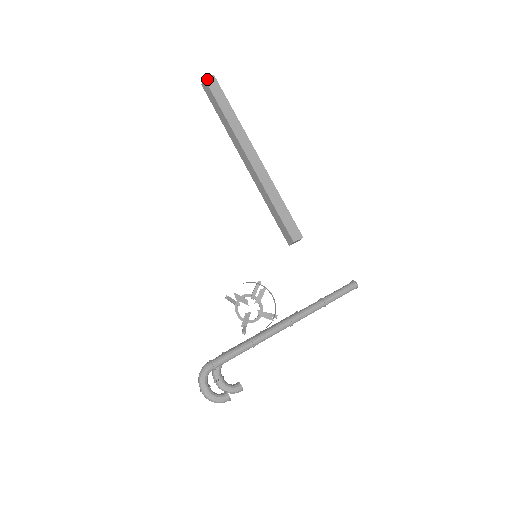
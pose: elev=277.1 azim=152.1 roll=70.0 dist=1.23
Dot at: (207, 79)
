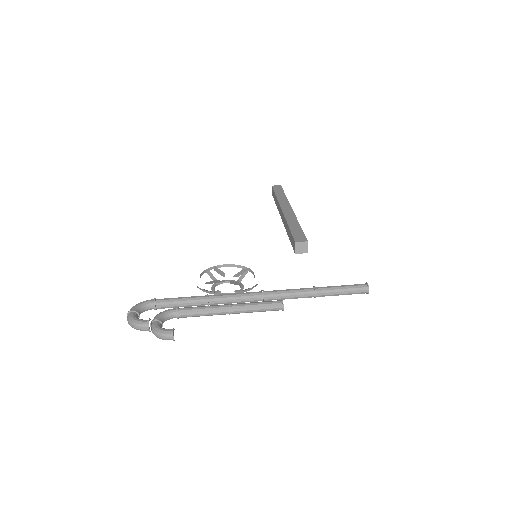
Dot at: (274, 186)
